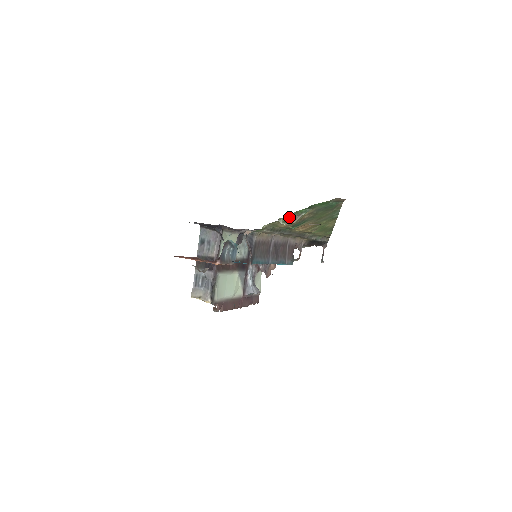
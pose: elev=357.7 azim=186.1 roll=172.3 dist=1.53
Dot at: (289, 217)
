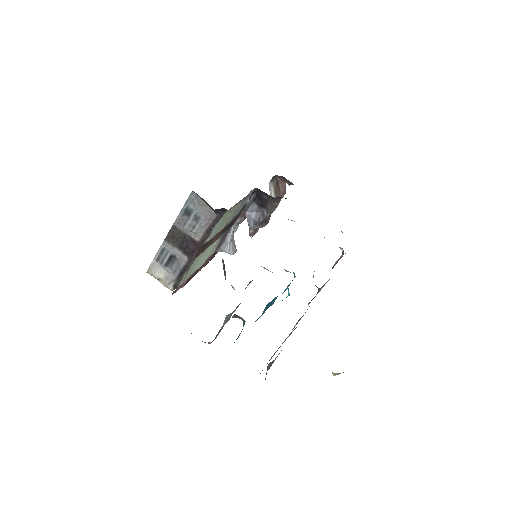
Dot at: occluded
